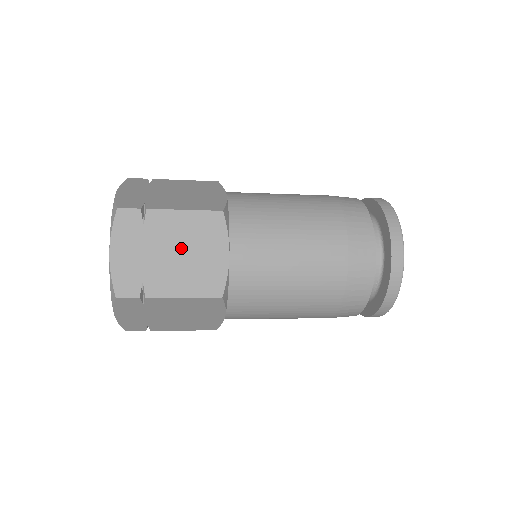
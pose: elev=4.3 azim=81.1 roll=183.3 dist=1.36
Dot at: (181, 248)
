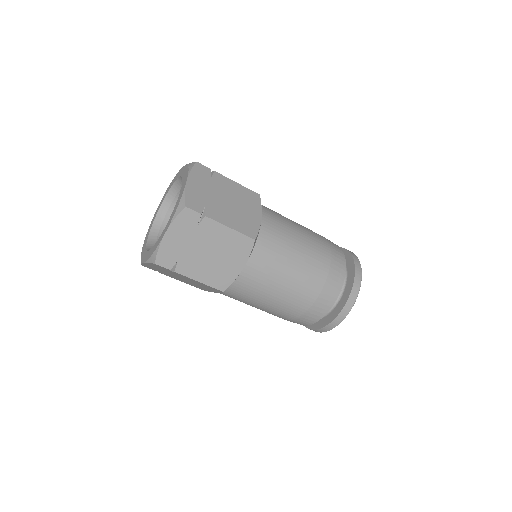
Dot at: (232, 200)
